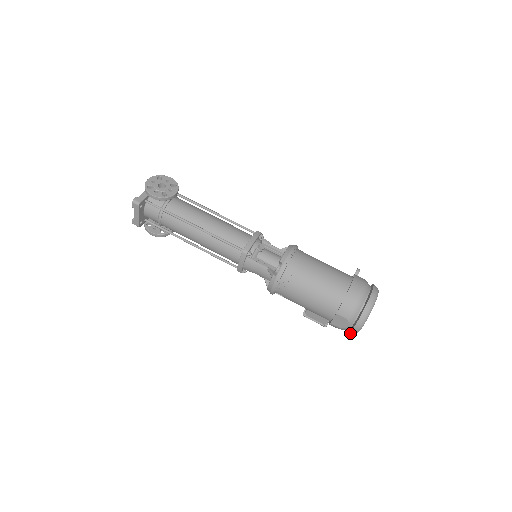
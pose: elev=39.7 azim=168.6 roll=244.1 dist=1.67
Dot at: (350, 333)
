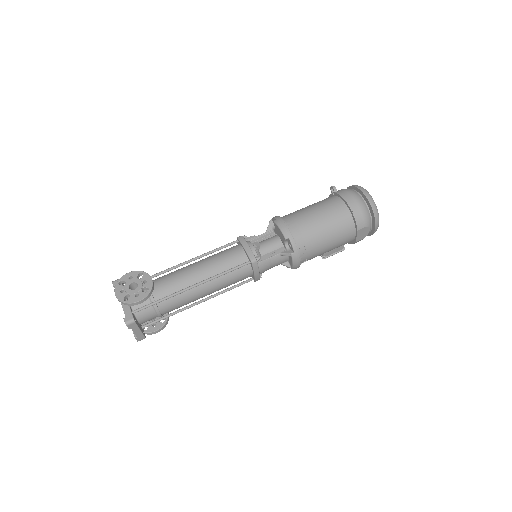
Dot at: occluded
